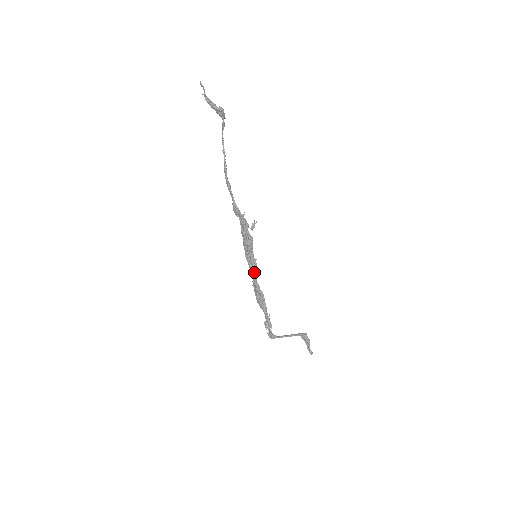
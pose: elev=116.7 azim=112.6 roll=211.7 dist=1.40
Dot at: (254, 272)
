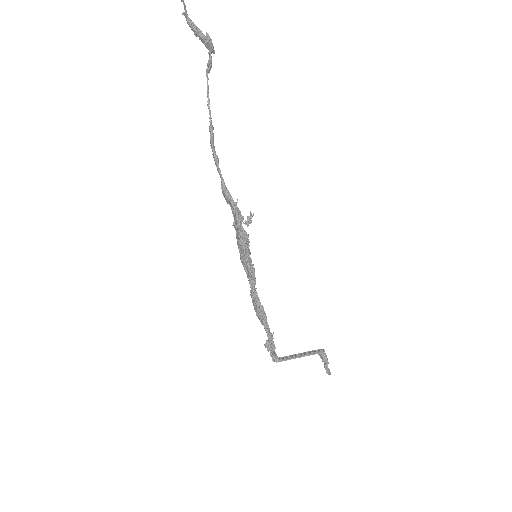
Dot at: (251, 280)
